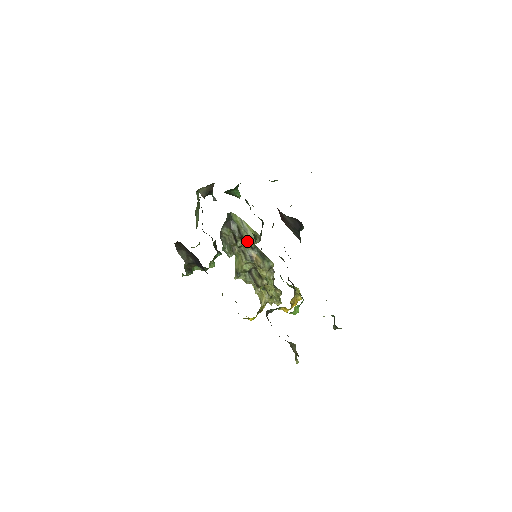
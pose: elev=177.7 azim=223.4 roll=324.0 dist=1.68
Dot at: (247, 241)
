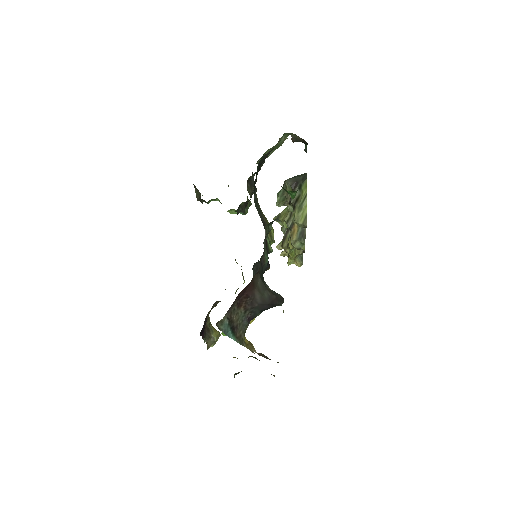
Dot at: occluded
